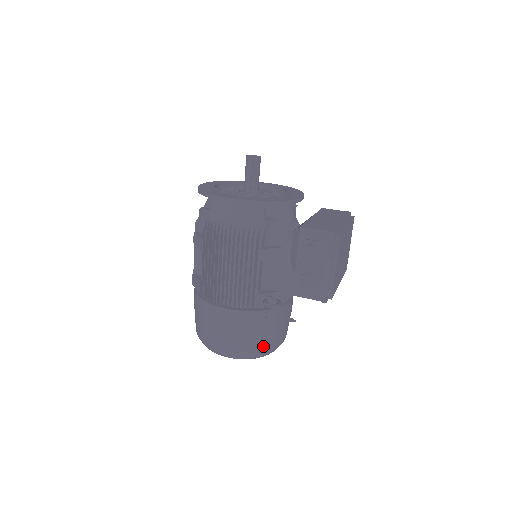
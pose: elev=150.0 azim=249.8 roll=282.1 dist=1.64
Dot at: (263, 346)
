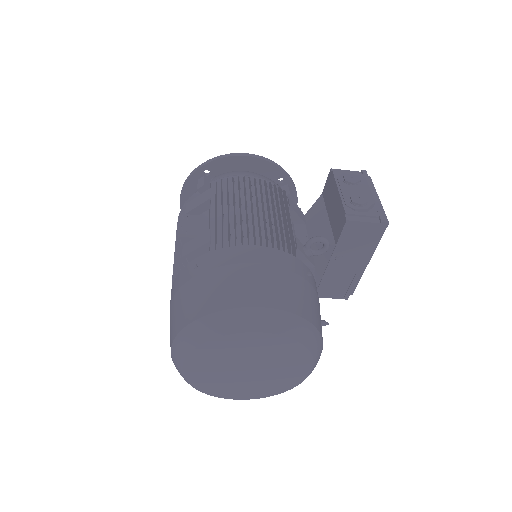
Dot at: (313, 317)
